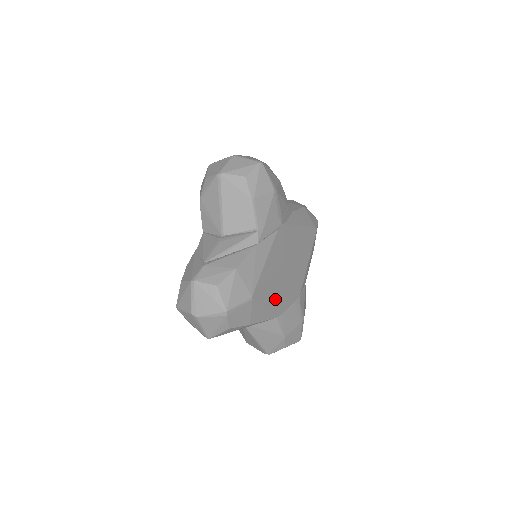
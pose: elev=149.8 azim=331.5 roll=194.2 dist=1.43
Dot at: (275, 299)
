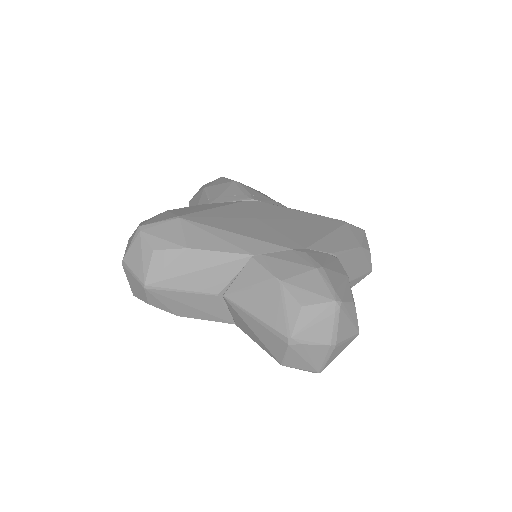
Dot at: (235, 233)
